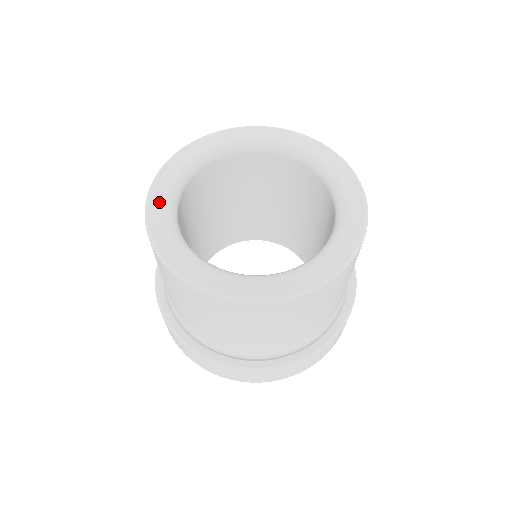
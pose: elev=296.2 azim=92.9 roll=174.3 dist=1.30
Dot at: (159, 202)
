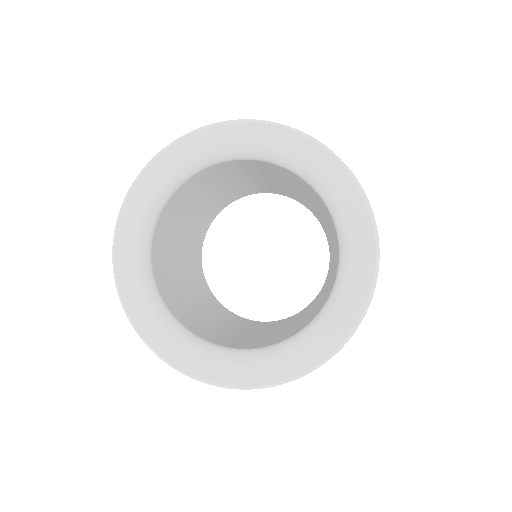
Dot at: (170, 347)
